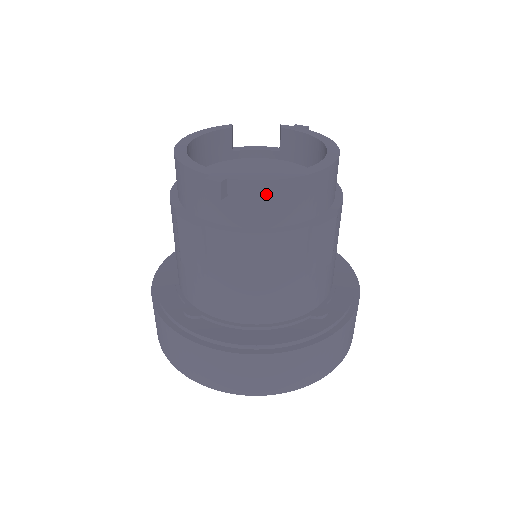
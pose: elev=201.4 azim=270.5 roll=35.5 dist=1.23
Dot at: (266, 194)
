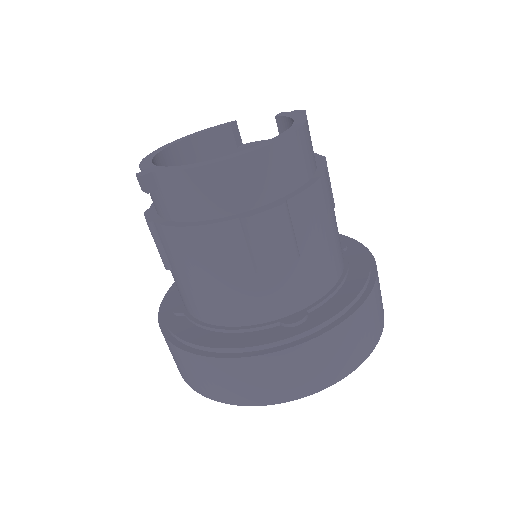
Dot at: (185, 185)
